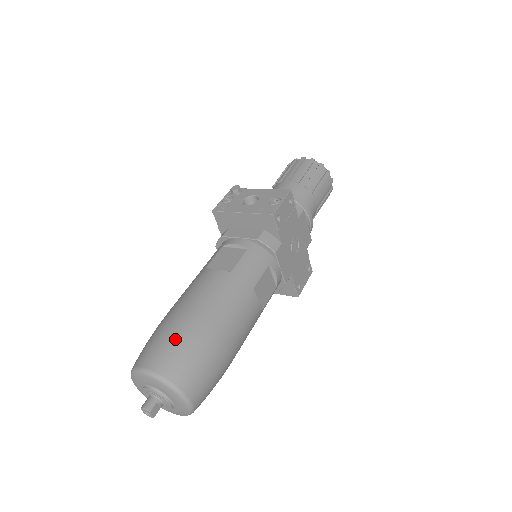
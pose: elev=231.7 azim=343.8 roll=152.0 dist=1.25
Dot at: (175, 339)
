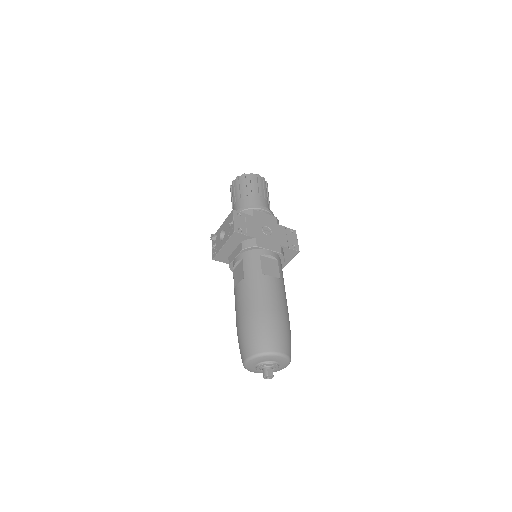
Dot at: (245, 334)
